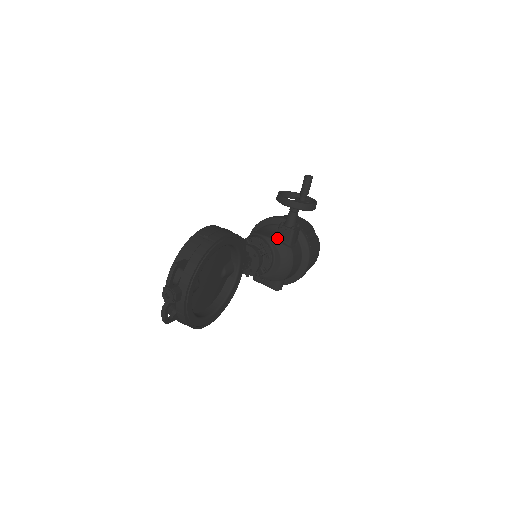
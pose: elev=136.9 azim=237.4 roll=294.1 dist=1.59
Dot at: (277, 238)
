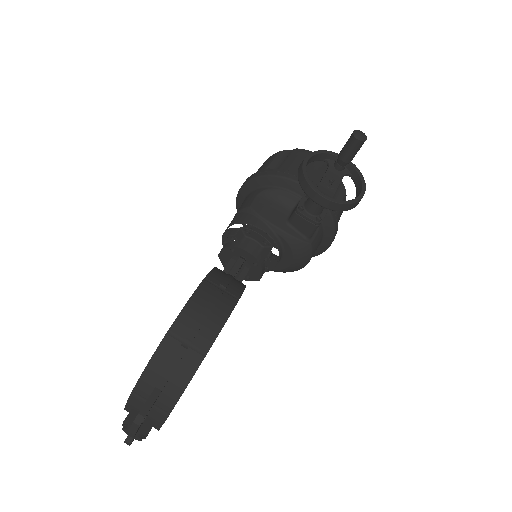
Dot at: (290, 226)
